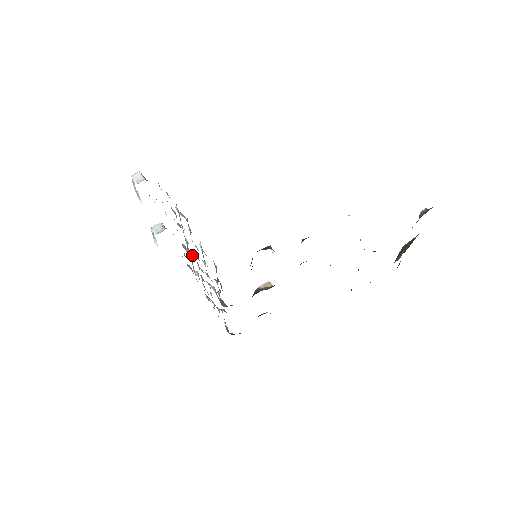
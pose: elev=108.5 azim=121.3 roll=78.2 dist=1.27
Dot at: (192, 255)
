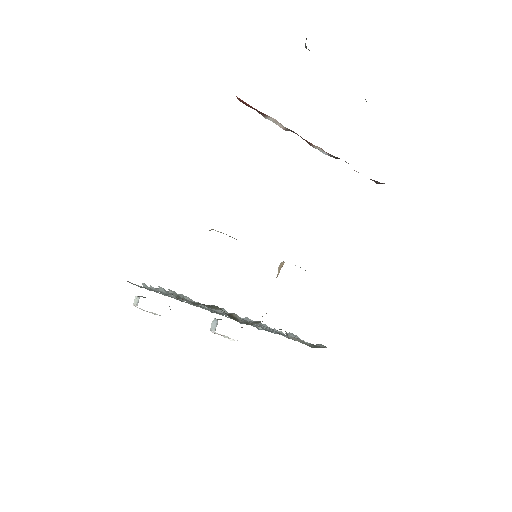
Dot at: occluded
